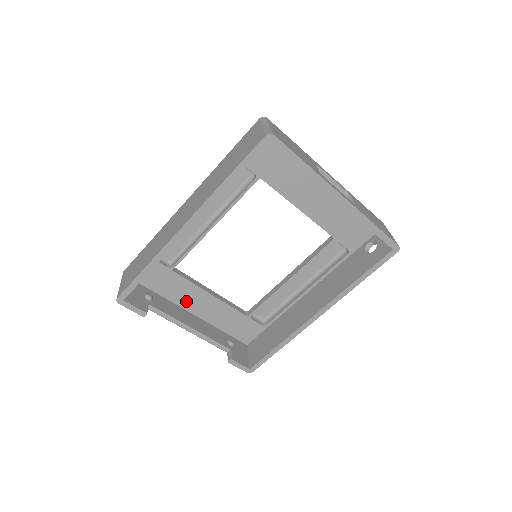
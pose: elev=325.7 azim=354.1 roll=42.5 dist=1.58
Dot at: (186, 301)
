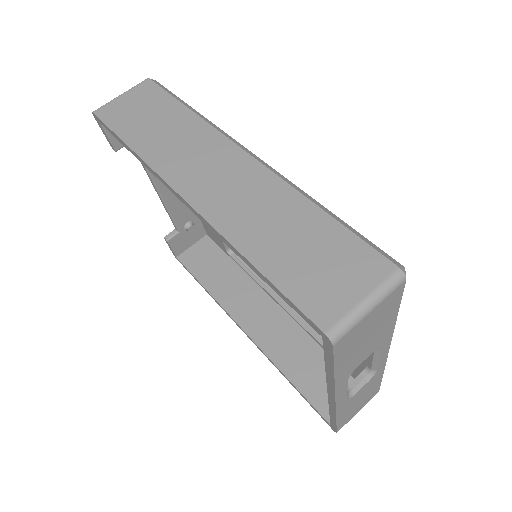
Dot at: occluded
